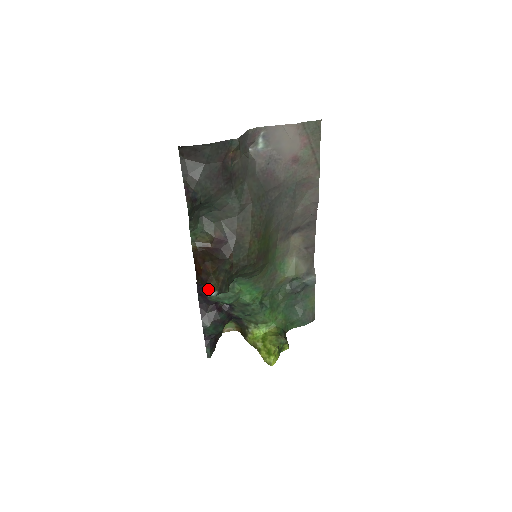
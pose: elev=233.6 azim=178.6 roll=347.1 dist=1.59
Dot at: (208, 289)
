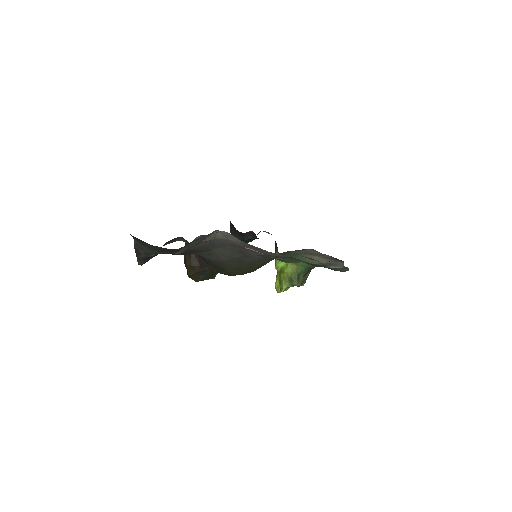
Dot at: occluded
